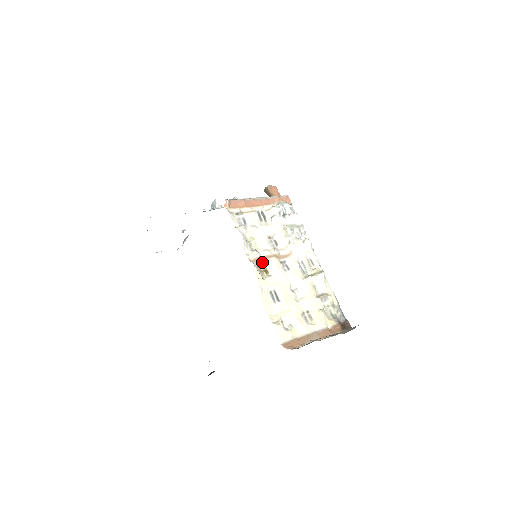
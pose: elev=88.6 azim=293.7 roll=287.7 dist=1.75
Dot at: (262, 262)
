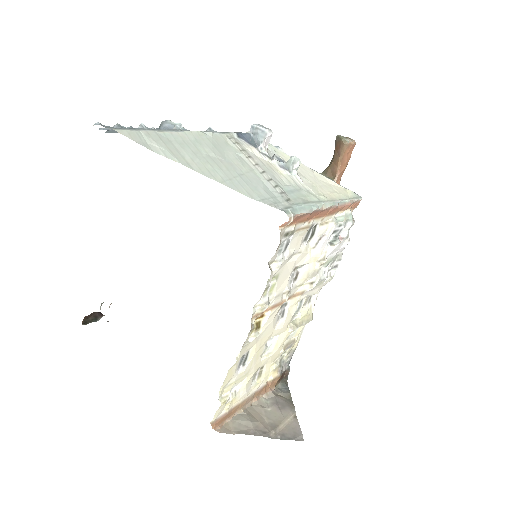
Dot at: (262, 313)
